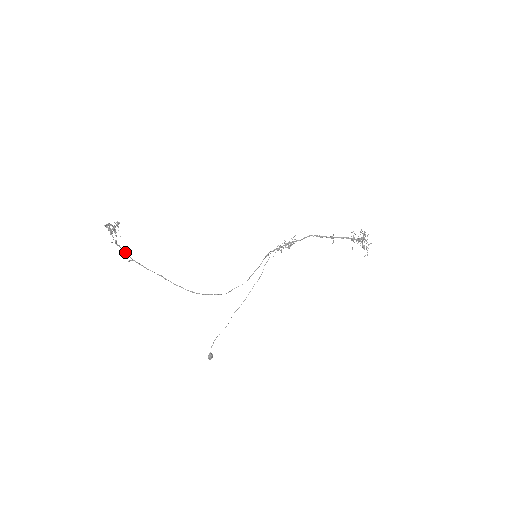
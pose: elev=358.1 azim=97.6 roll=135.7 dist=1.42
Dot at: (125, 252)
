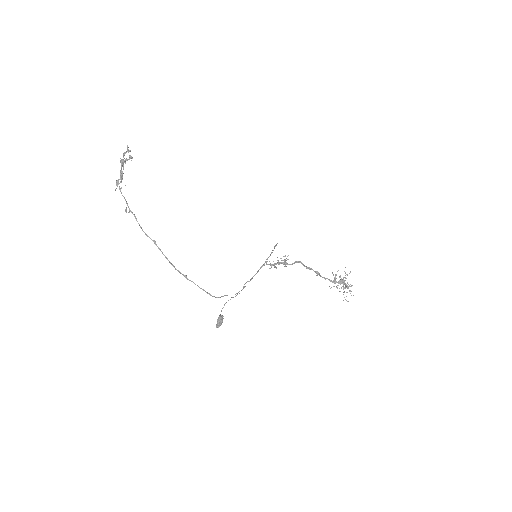
Dot at: (125, 199)
